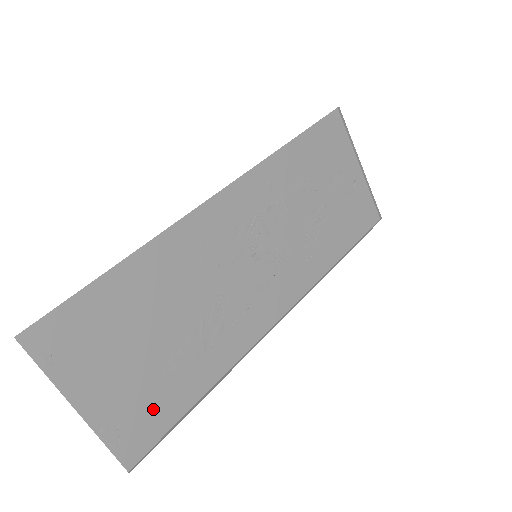
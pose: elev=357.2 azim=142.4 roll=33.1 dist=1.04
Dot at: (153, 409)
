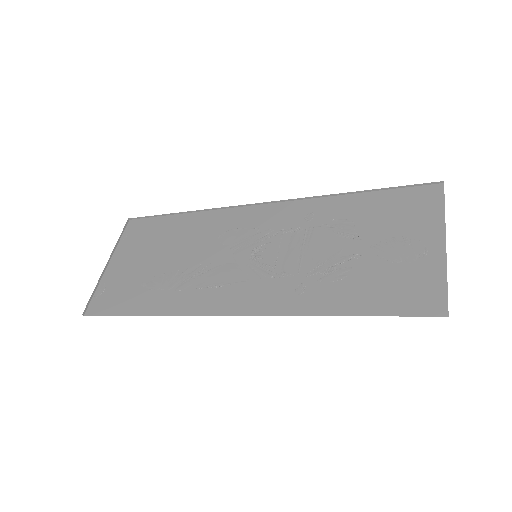
Dot at: (122, 296)
